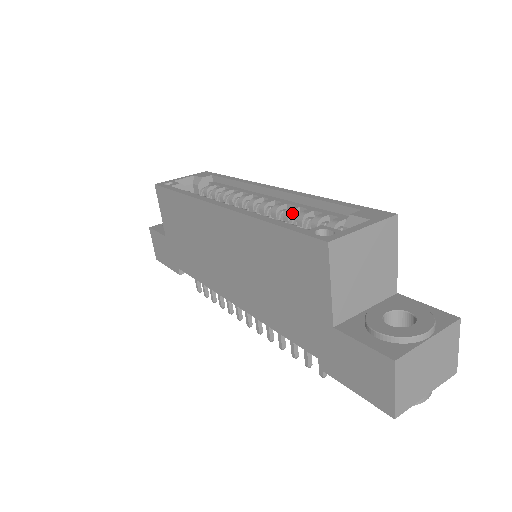
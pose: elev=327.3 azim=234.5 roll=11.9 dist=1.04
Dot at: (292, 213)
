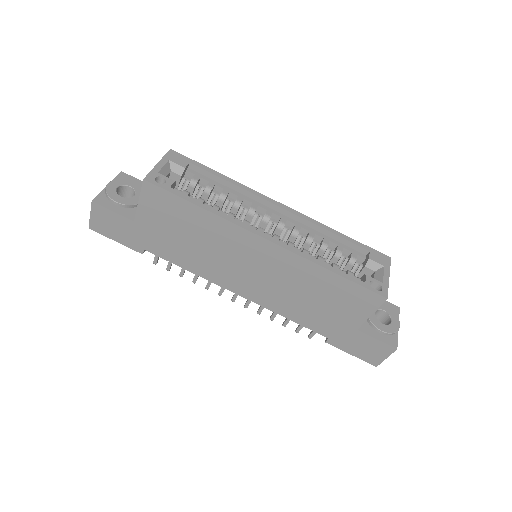
Dot at: (312, 240)
